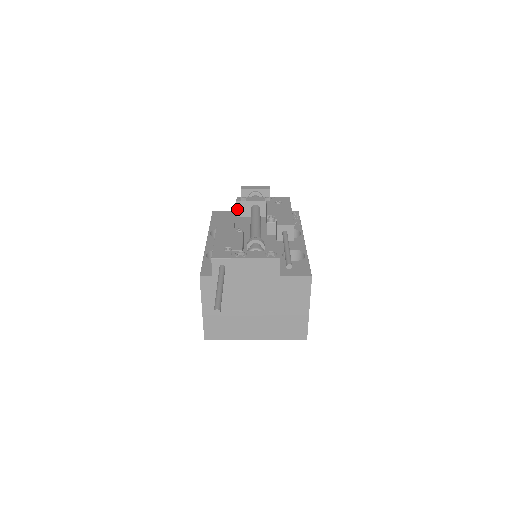
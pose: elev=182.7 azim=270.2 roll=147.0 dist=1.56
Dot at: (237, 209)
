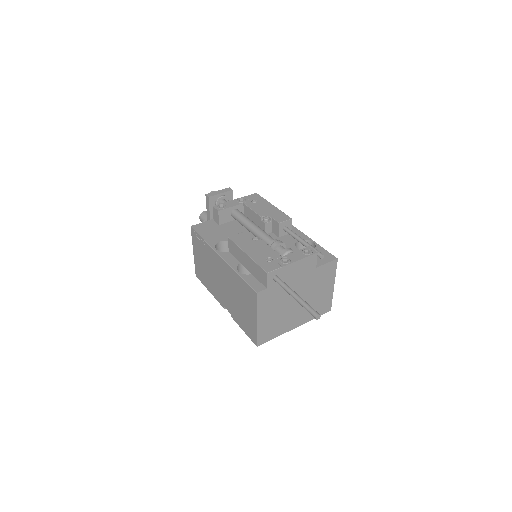
Dot at: (219, 218)
